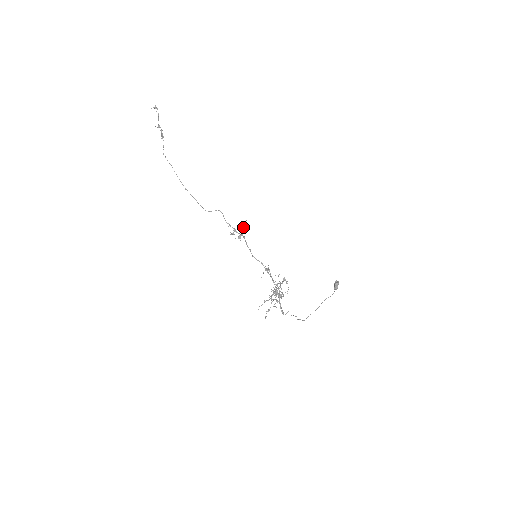
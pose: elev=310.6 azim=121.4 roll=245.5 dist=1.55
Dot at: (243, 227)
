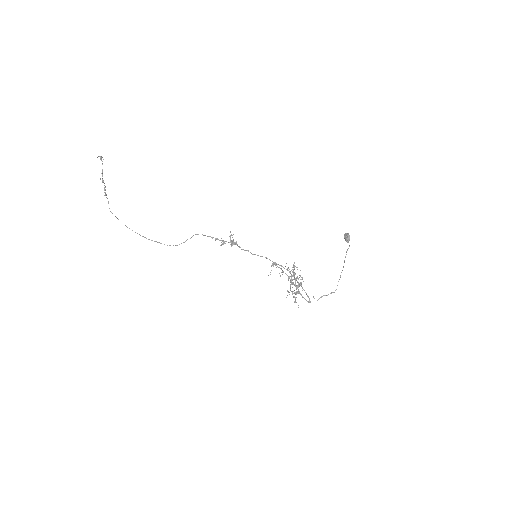
Dot at: (230, 236)
